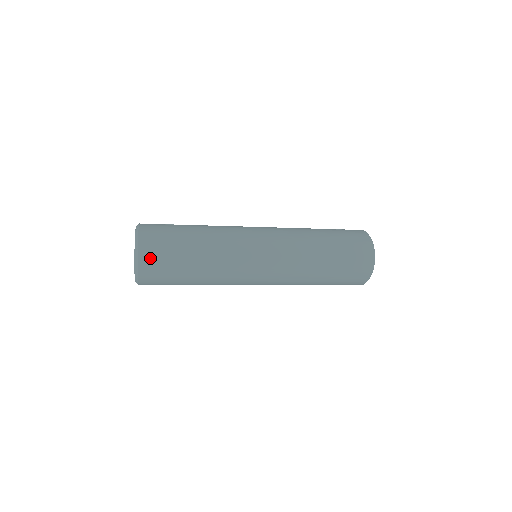
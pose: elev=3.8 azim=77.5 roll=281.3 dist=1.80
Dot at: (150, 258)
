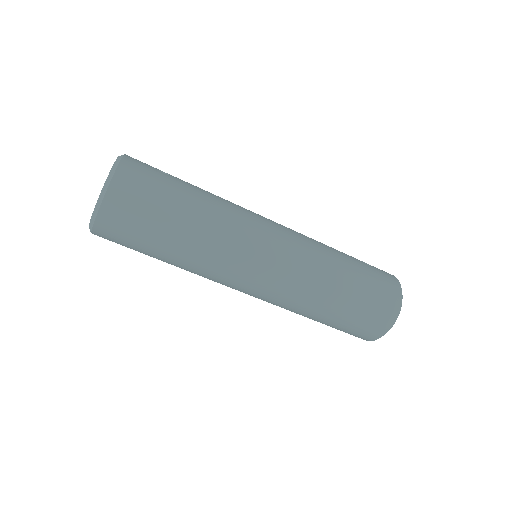
Dot at: (119, 208)
